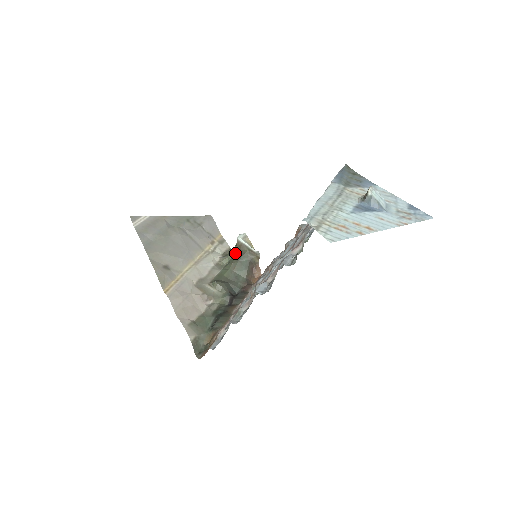
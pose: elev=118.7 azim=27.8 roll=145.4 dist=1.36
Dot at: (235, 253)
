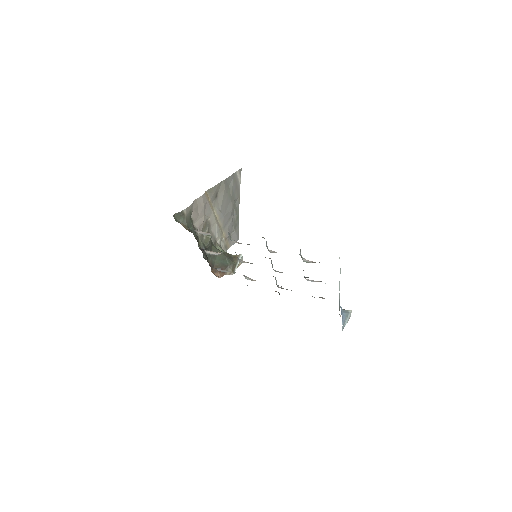
Dot at: (229, 254)
